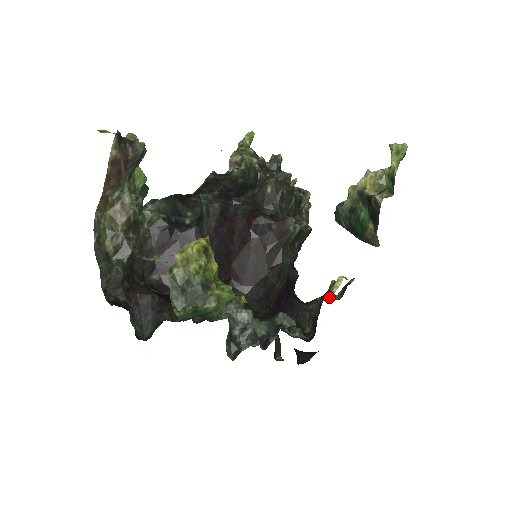
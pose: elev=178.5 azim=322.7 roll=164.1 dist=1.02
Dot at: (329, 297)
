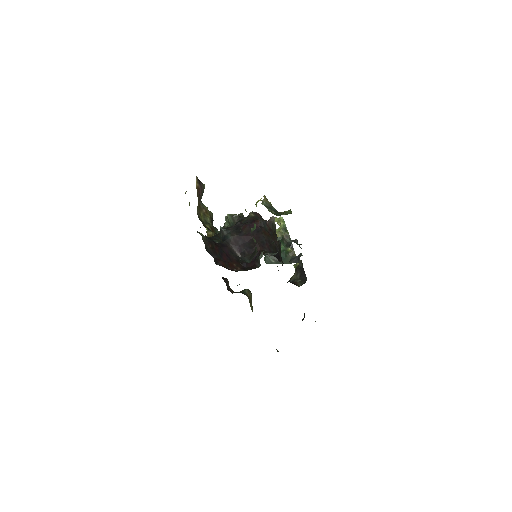
Dot at: occluded
